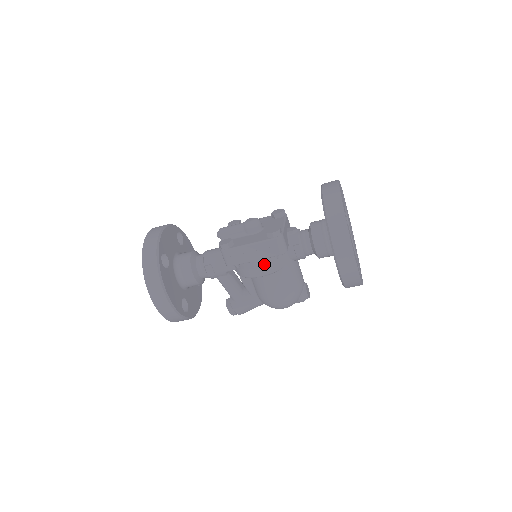
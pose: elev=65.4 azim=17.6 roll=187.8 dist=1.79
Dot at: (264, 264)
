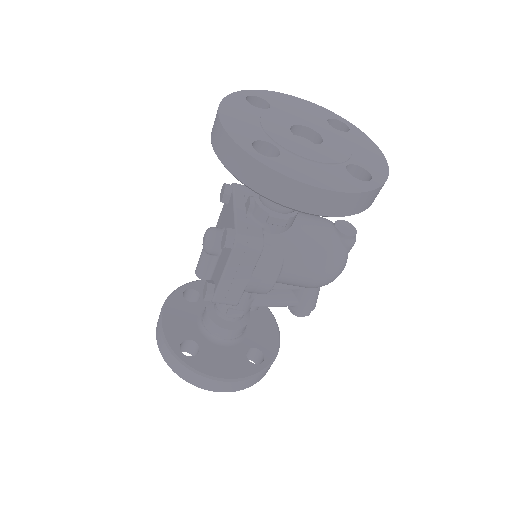
Dot at: (261, 273)
